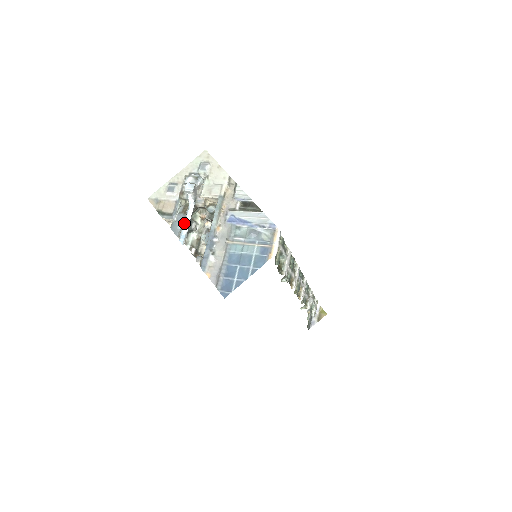
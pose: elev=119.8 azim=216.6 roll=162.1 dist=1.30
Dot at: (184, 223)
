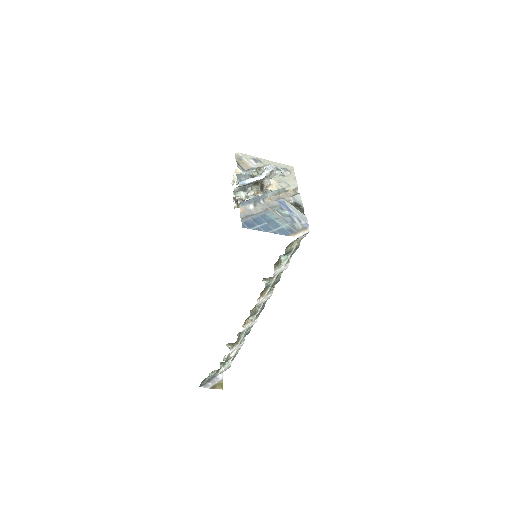
Dot at: (250, 178)
